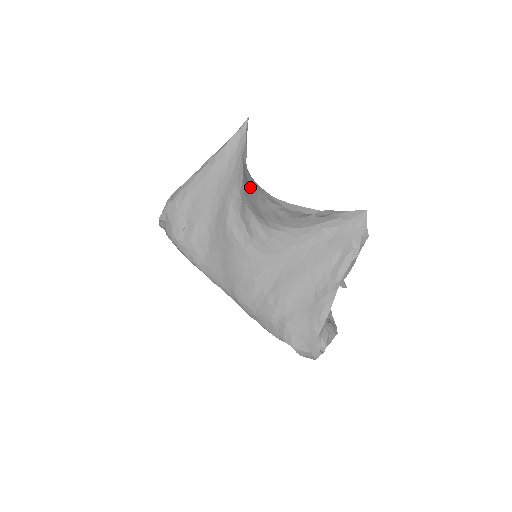
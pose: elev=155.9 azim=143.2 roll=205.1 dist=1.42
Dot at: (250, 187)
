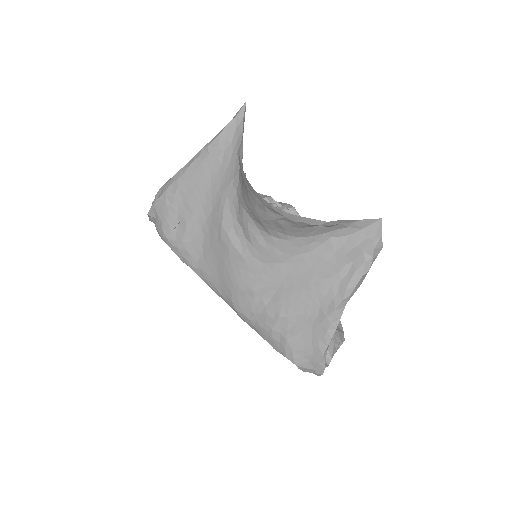
Dot at: (247, 191)
